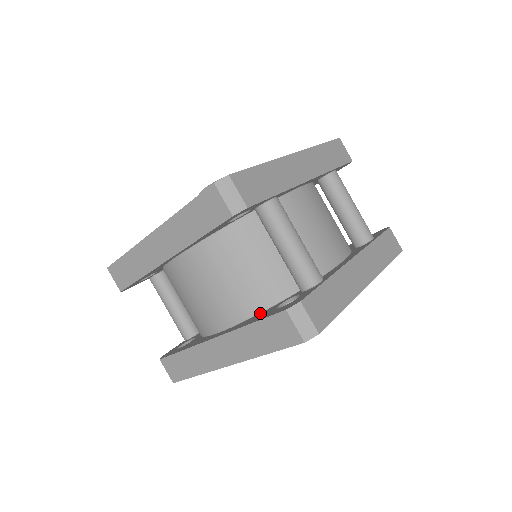
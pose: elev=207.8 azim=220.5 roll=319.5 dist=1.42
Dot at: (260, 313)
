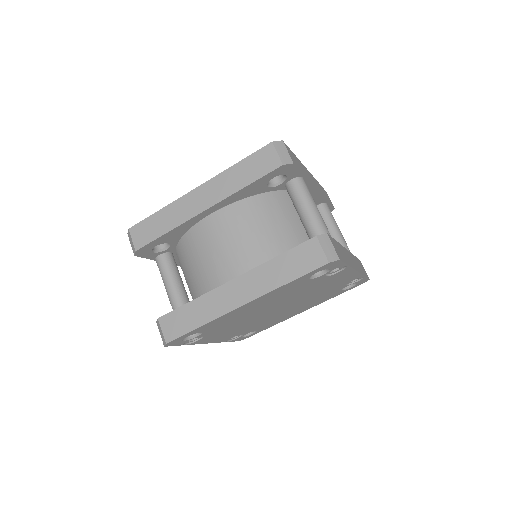
Dot at: occluded
